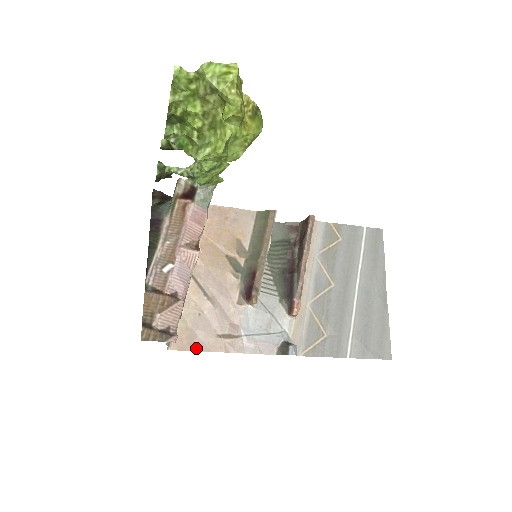
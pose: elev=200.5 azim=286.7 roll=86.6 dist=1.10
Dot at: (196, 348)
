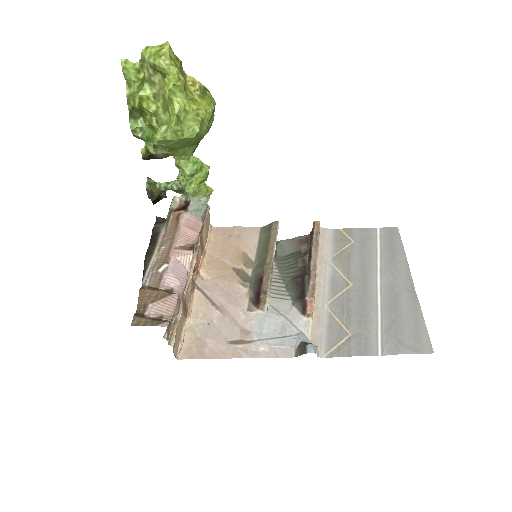
Dot at: (207, 356)
